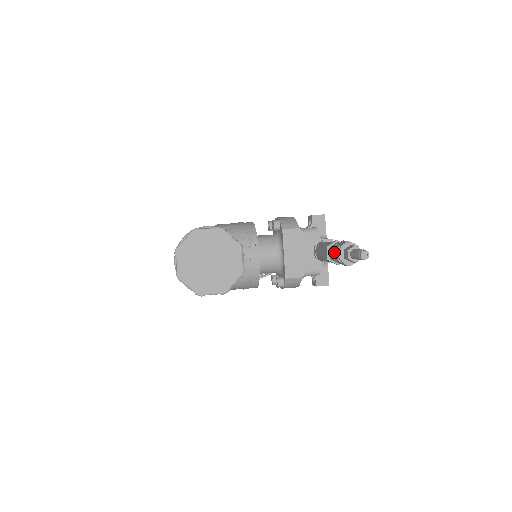
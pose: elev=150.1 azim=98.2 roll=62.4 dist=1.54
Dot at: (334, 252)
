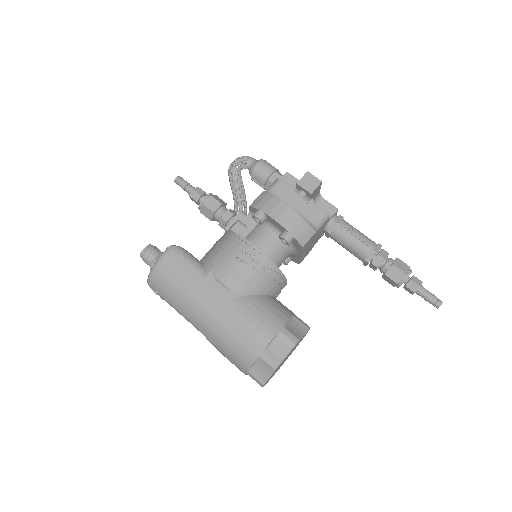
Dot at: (388, 279)
